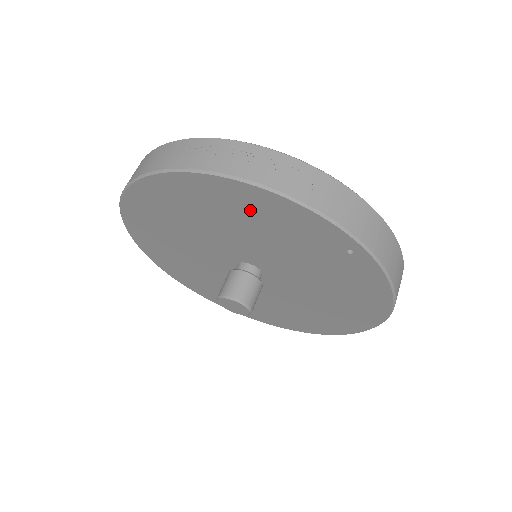
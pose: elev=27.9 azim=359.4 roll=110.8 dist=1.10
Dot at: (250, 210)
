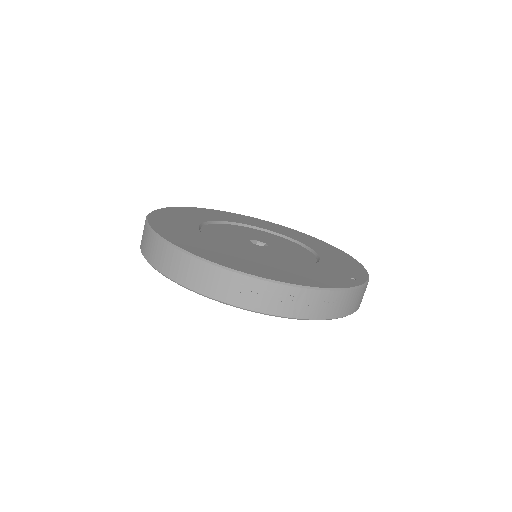
Dot at: occluded
